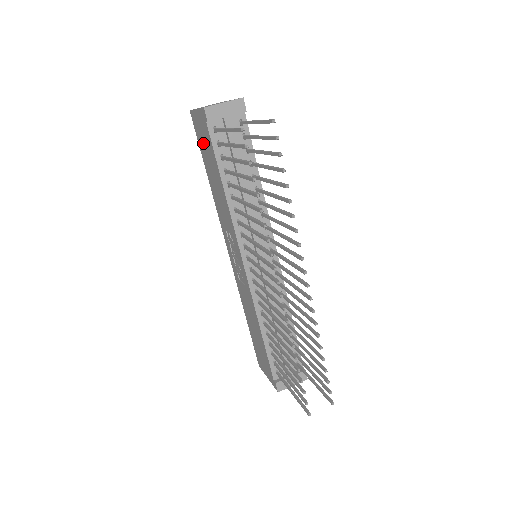
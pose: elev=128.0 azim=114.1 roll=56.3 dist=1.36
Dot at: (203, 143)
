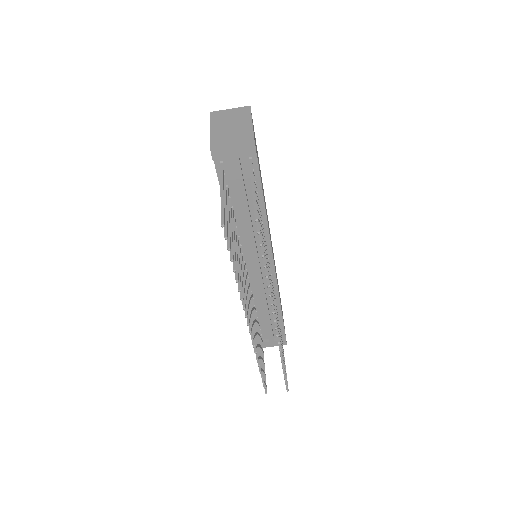
Dot at: occluded
